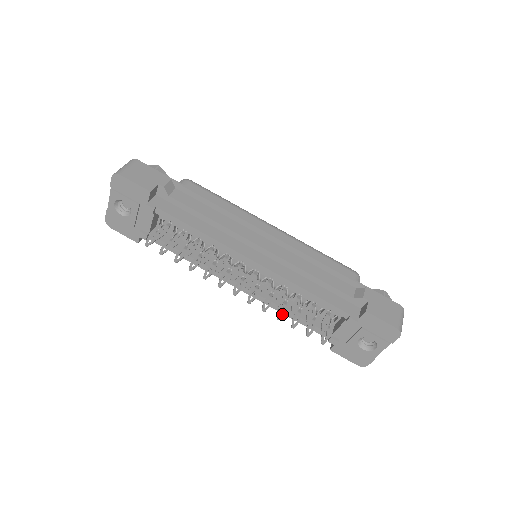
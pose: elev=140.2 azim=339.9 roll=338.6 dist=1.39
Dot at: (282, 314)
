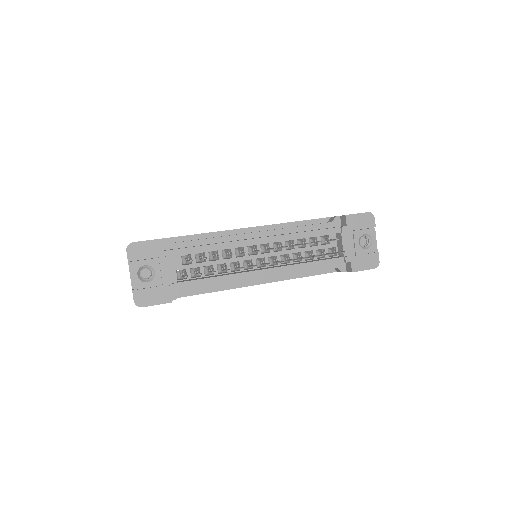
Dot at: (307, 257)
